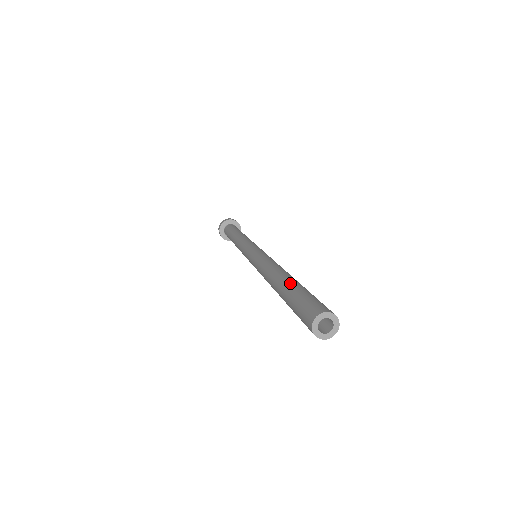
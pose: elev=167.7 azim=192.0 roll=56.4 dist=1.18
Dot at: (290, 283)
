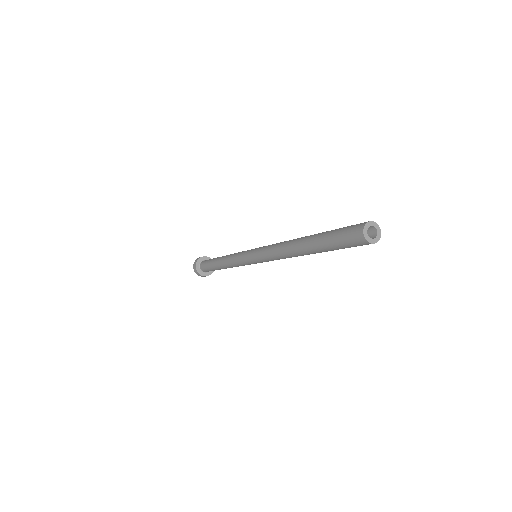
Dot at: (315, 238)
